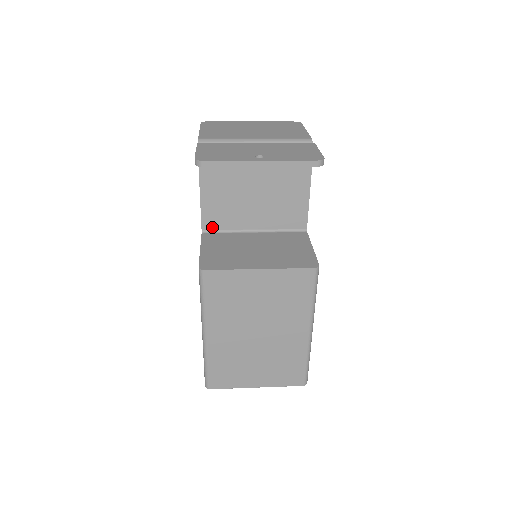
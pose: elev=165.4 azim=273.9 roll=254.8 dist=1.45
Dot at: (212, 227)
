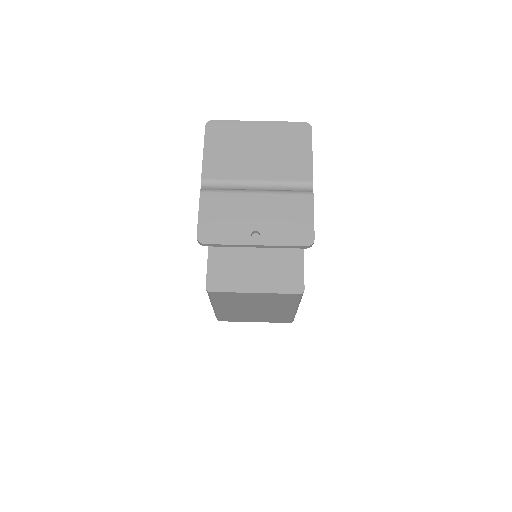
Dot at: occluded
